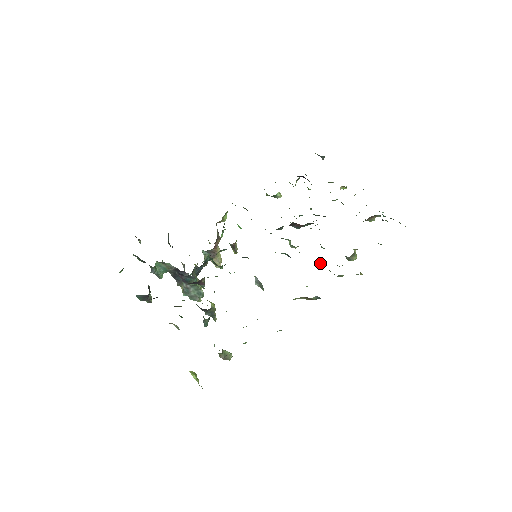
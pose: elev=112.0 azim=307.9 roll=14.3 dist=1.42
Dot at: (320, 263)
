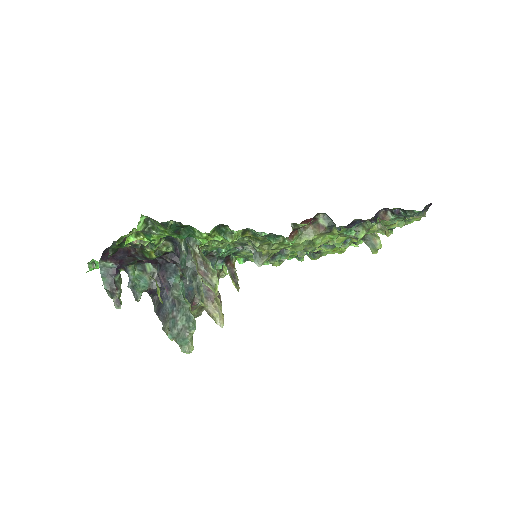
Dot at: occluded
